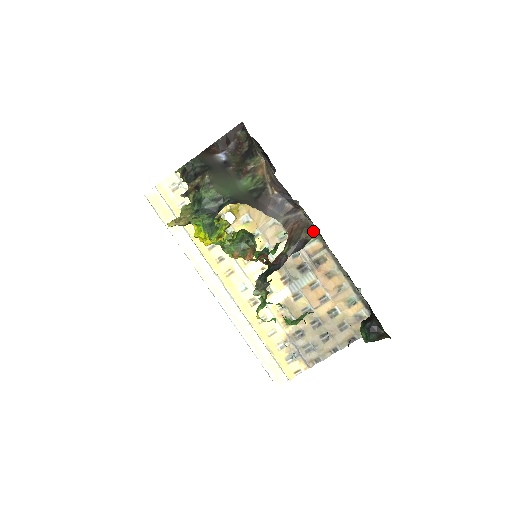
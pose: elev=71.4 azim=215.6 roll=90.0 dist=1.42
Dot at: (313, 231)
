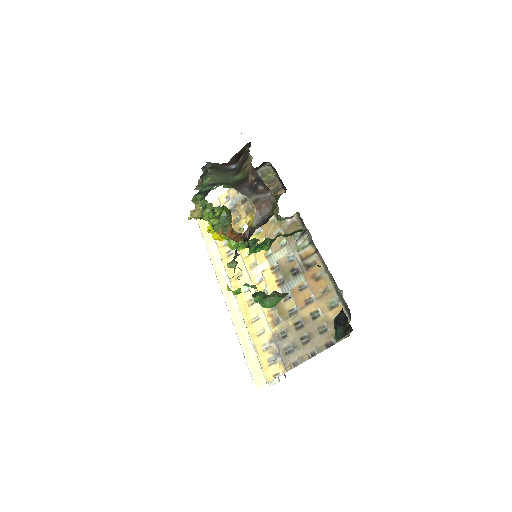
Dot at: (277, 208)
